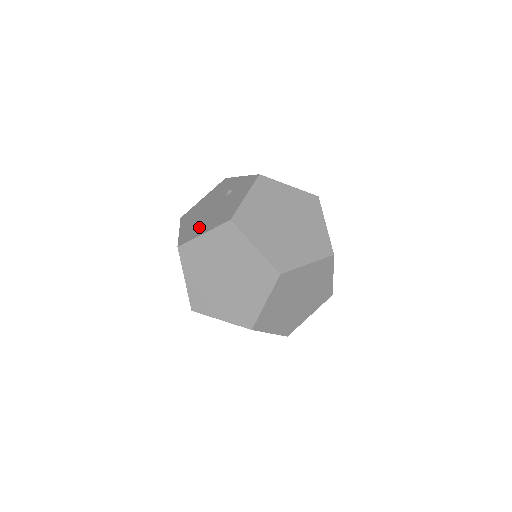
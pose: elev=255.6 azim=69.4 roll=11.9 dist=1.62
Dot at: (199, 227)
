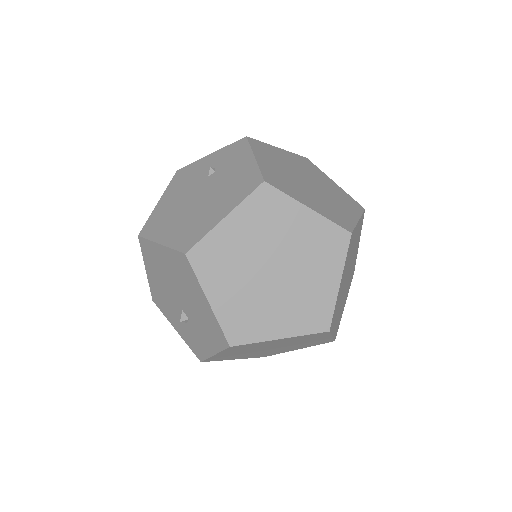
Dot at: (203, 218)
